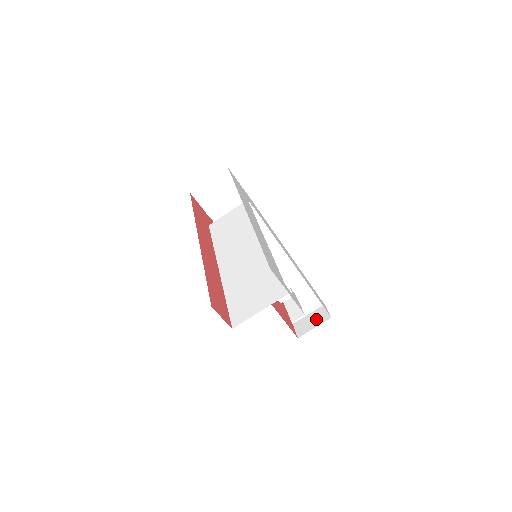
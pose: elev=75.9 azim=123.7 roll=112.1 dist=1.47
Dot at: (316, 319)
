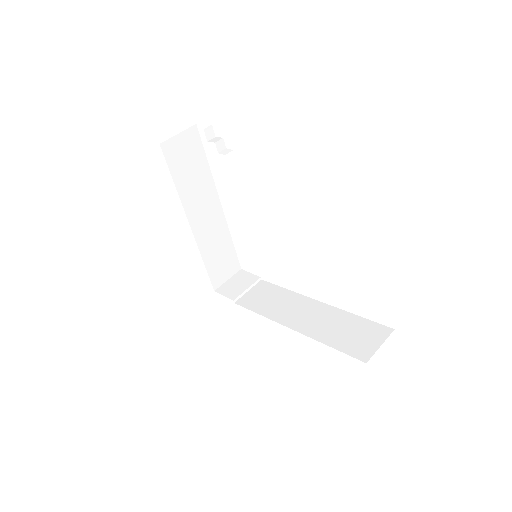
Dot at: occluded
